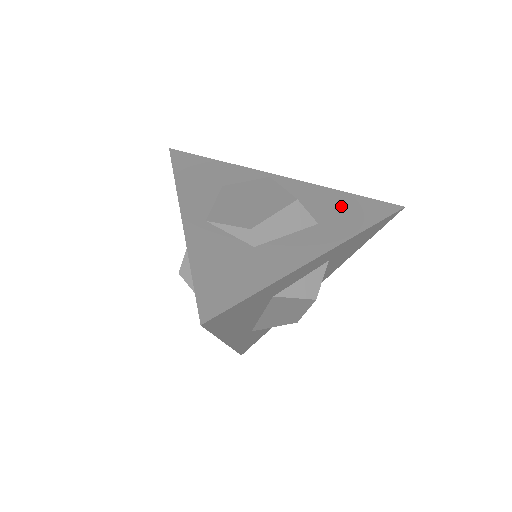
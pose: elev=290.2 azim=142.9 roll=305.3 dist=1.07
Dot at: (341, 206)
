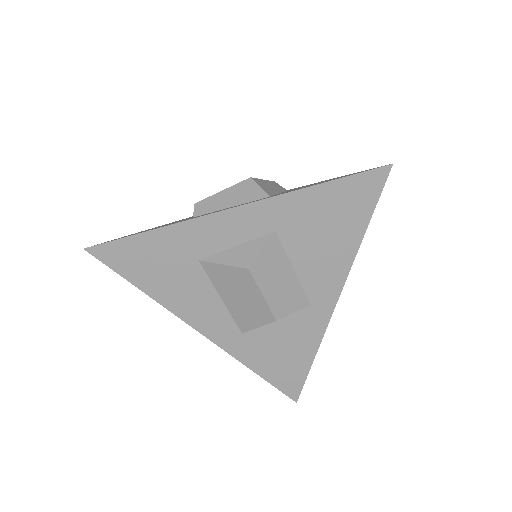
Dot at: (317, 183)
